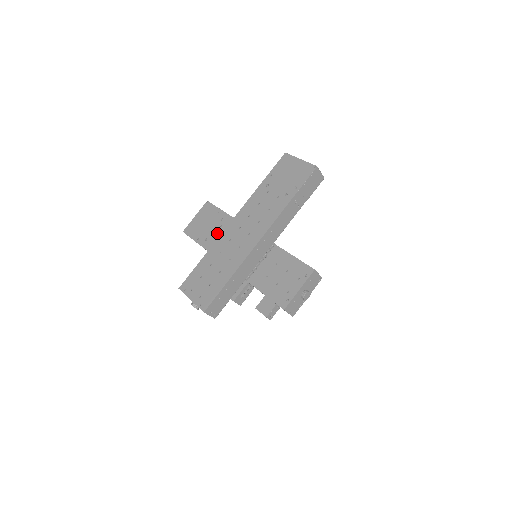
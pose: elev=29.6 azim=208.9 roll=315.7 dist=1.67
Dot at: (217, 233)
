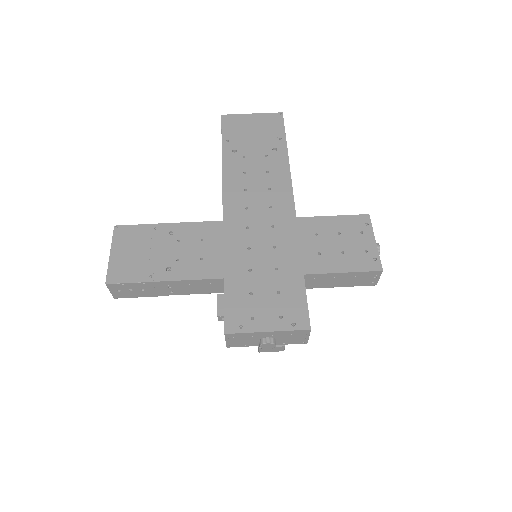
Dot at: (181, 251)
